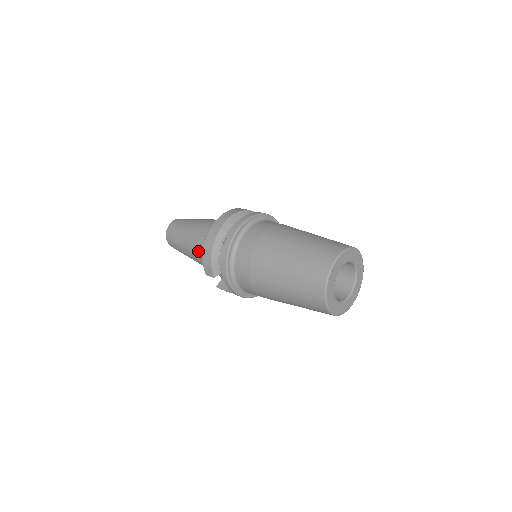
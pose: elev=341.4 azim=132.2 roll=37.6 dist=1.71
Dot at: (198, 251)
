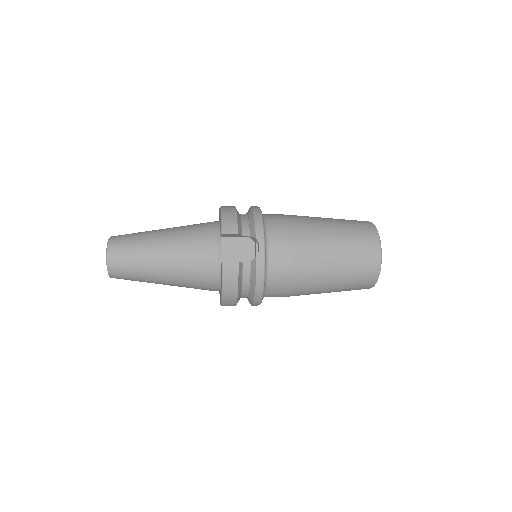
Dot at: (191, 232)
